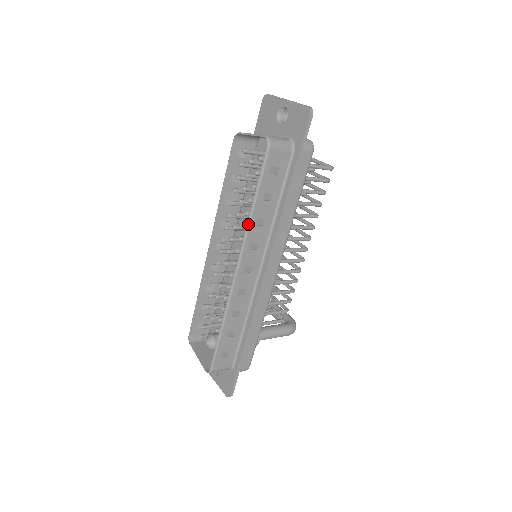
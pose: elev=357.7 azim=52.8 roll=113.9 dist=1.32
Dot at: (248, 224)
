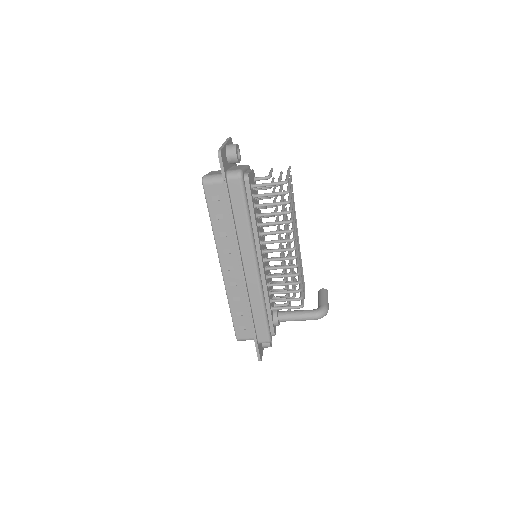
Dot at: (214, 237)
